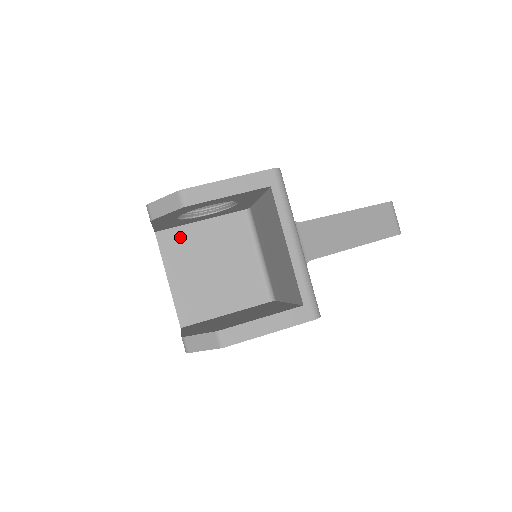
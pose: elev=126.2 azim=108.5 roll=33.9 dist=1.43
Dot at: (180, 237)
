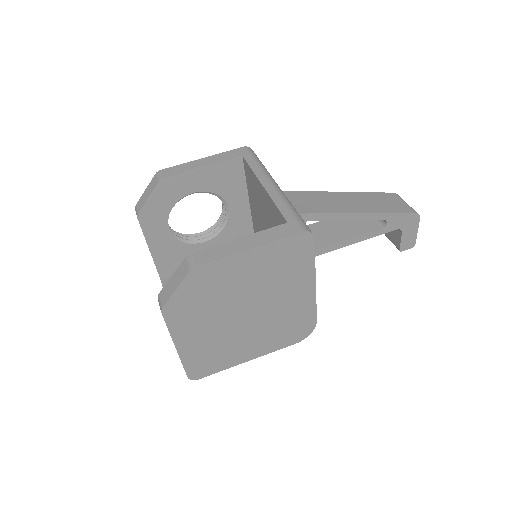
Dot at: occluded
